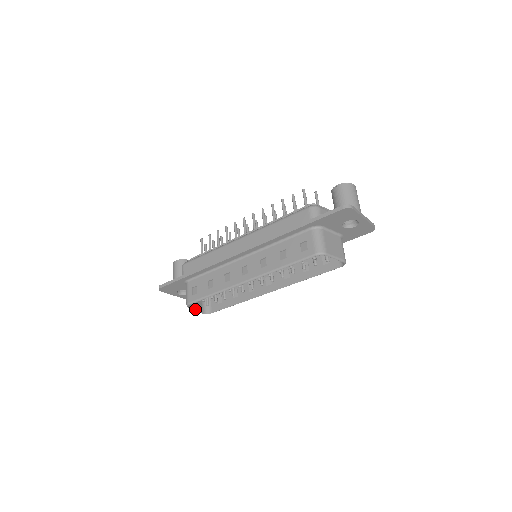
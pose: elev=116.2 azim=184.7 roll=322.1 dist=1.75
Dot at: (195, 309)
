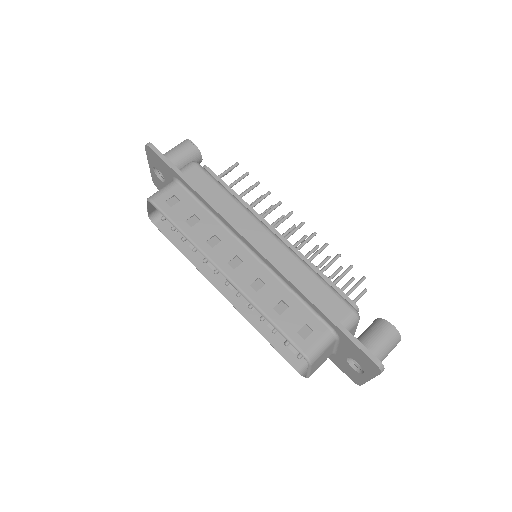
Dot at: (149, 207)
